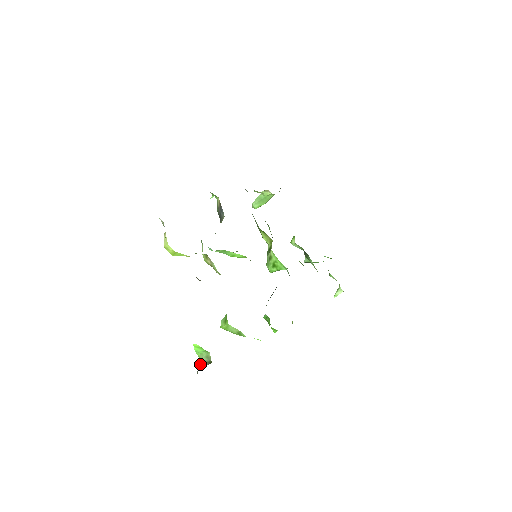
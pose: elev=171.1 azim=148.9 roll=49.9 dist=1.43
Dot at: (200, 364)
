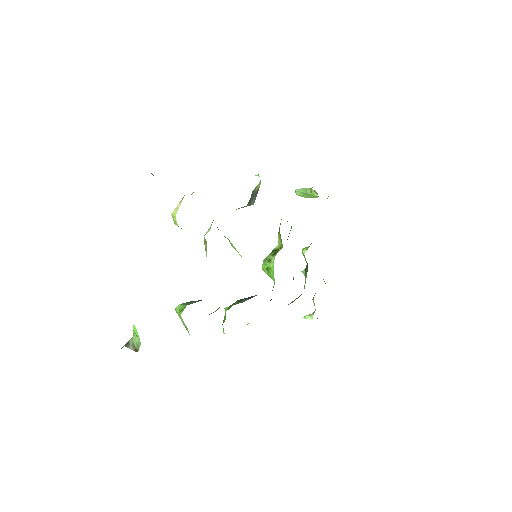
Dot at: (129, 343)
